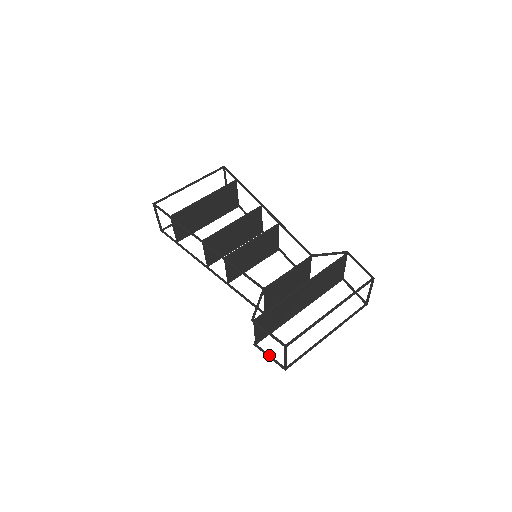
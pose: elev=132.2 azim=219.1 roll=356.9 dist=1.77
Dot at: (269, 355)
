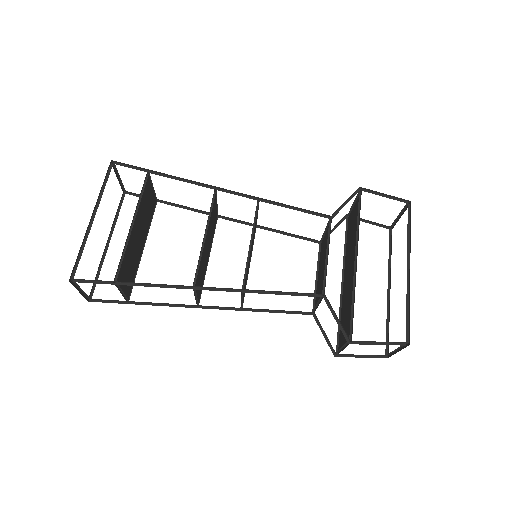
Dot at: (359, 355)
